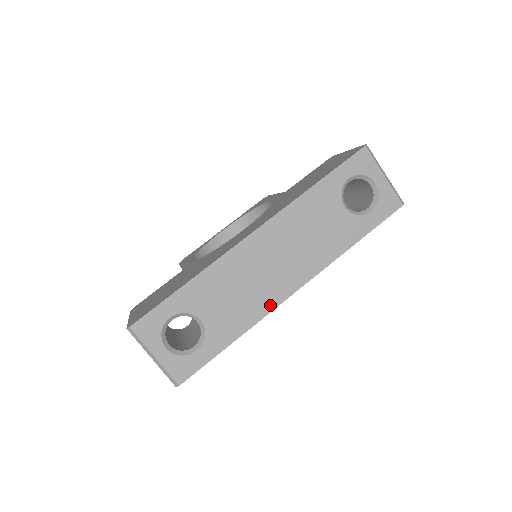
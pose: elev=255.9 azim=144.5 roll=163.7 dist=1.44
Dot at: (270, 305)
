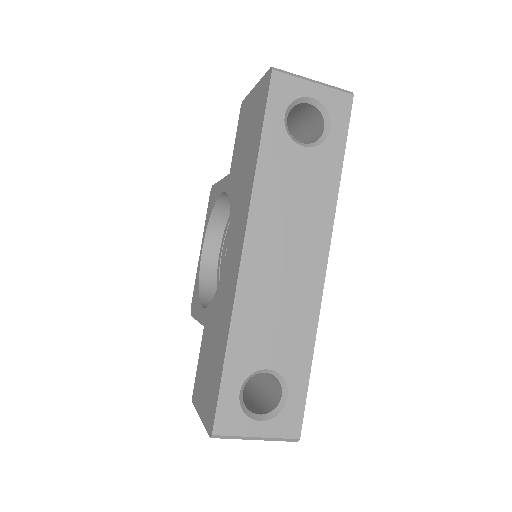
Dot at: (315, 298)
